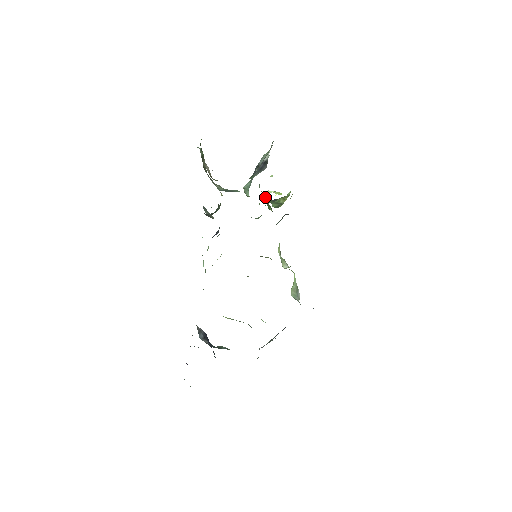
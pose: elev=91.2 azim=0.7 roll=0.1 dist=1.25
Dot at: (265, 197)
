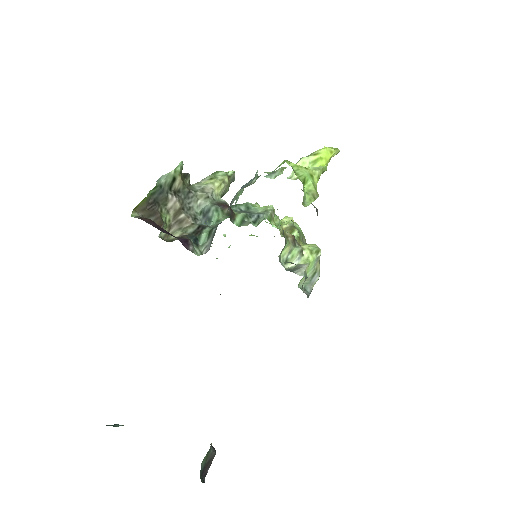
Dot at: occluded
